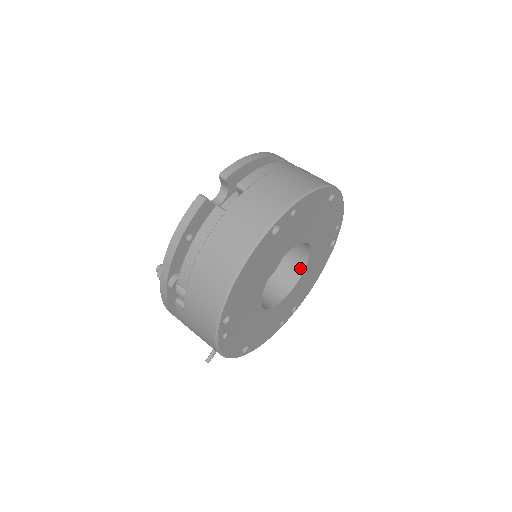
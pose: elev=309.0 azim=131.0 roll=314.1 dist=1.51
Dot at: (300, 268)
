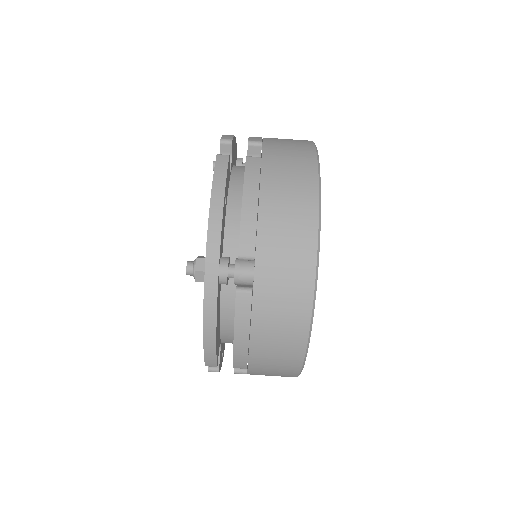
Dot at: occluded
